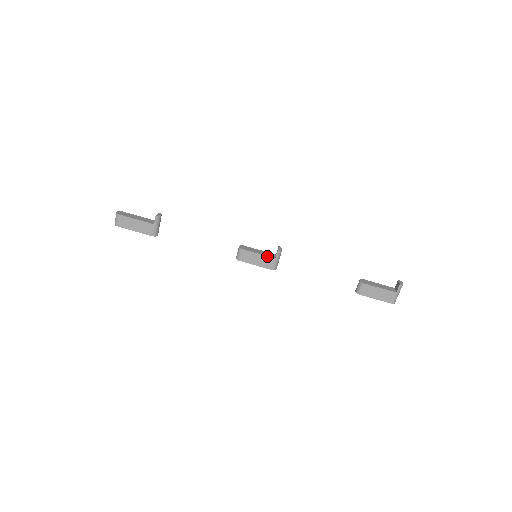
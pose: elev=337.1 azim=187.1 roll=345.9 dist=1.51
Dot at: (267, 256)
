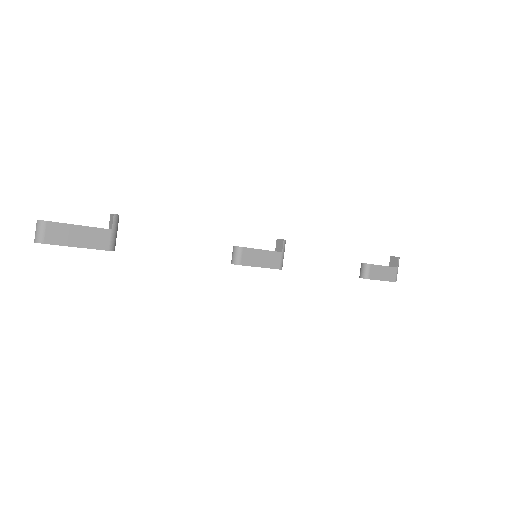
Dot at: (272, 251)
